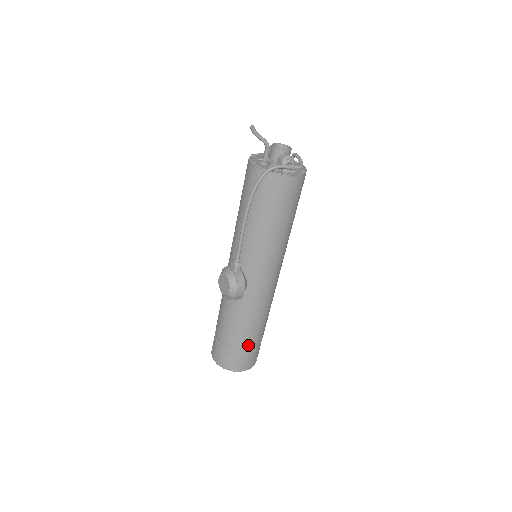
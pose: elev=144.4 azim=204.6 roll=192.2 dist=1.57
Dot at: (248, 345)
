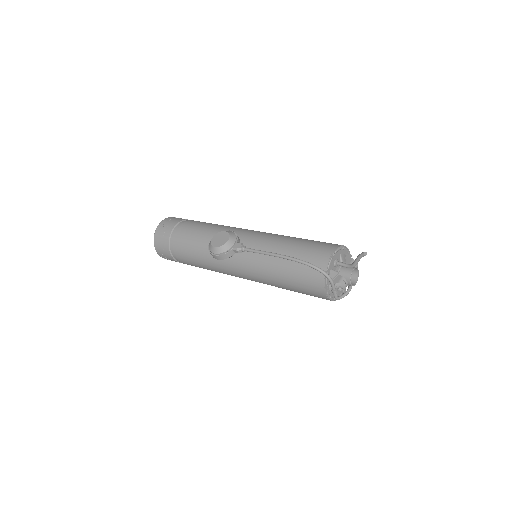
Dot at: (179, 256)
